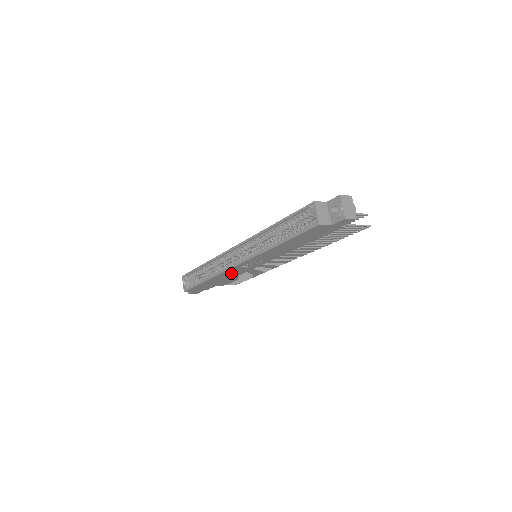
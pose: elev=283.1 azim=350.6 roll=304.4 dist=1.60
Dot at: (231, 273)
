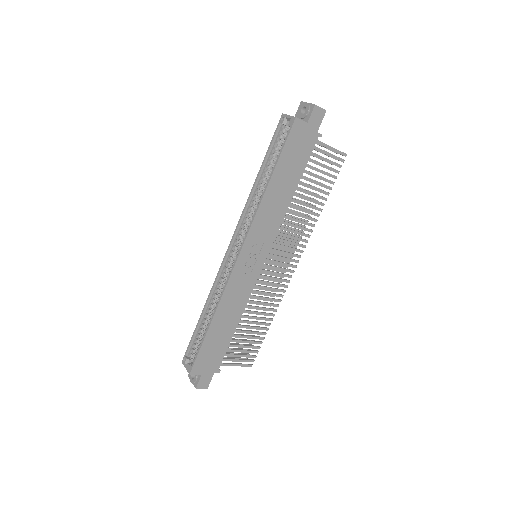
Dot at: (237, 291)
